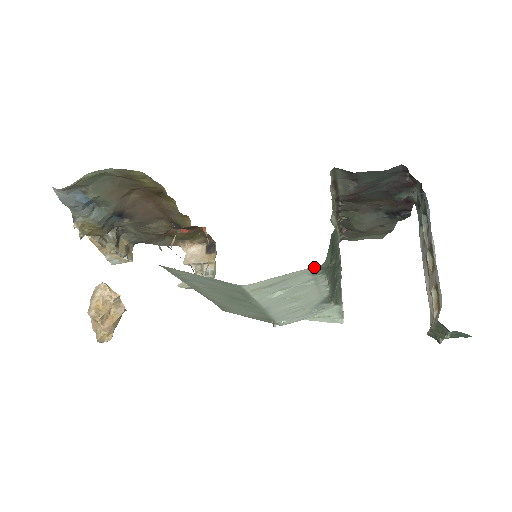
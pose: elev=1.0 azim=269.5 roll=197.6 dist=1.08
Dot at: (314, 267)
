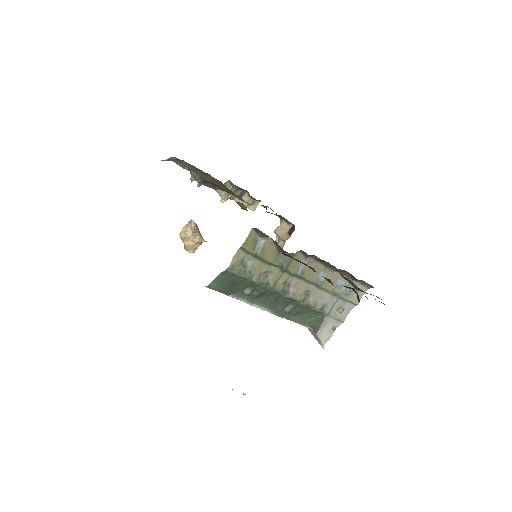
Dot at: occluded
